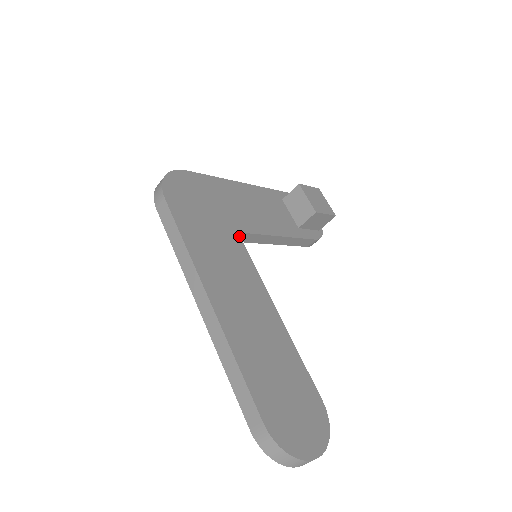
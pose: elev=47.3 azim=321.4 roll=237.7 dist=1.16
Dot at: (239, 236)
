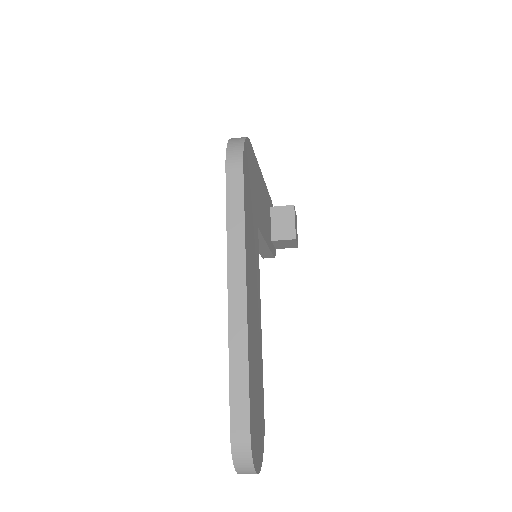
Dot at: occluded
